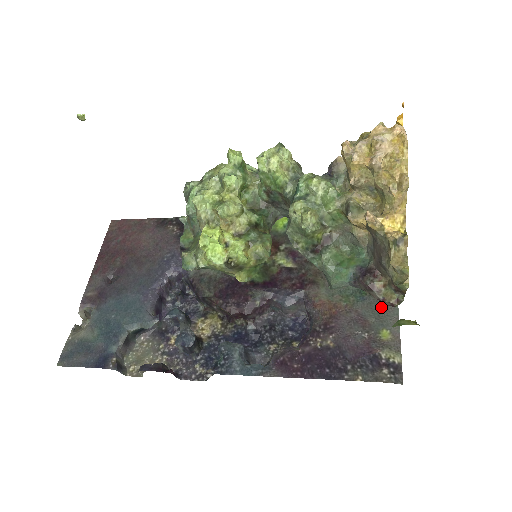
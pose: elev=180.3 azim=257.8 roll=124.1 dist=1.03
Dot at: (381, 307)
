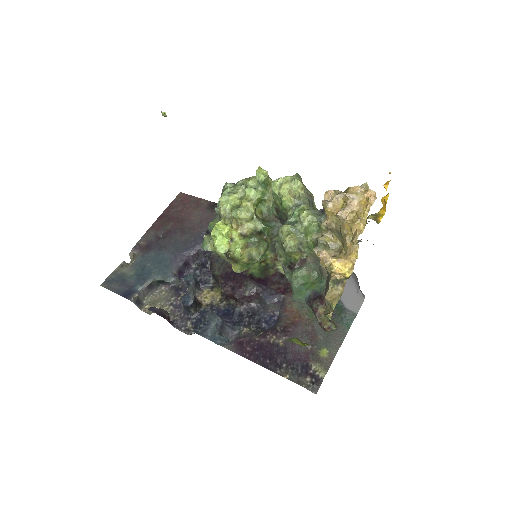
Dot at: (333, 331)
